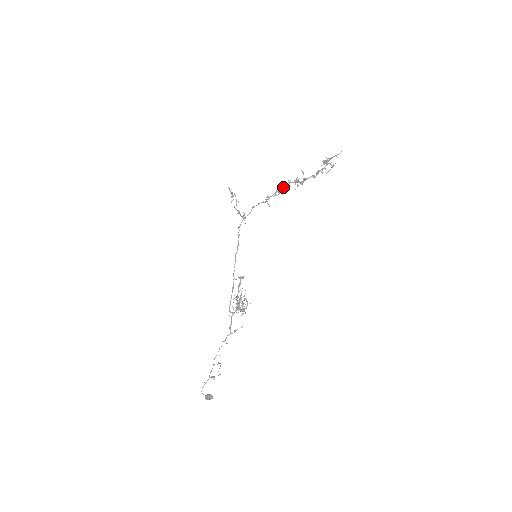
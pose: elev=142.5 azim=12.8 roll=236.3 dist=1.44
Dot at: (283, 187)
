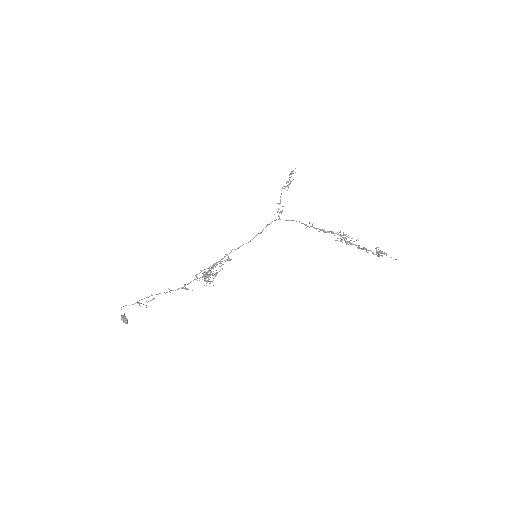
Dot at: (331, 233)
